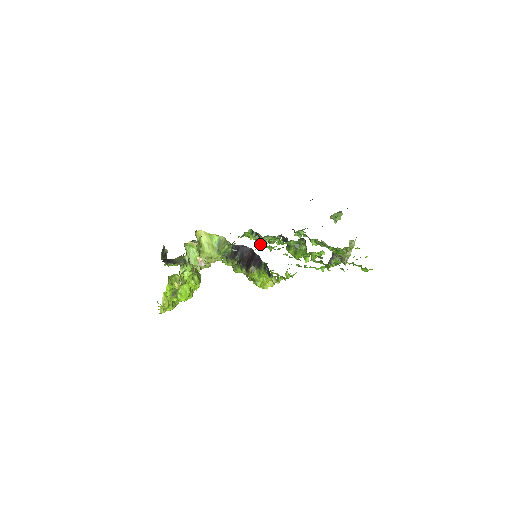
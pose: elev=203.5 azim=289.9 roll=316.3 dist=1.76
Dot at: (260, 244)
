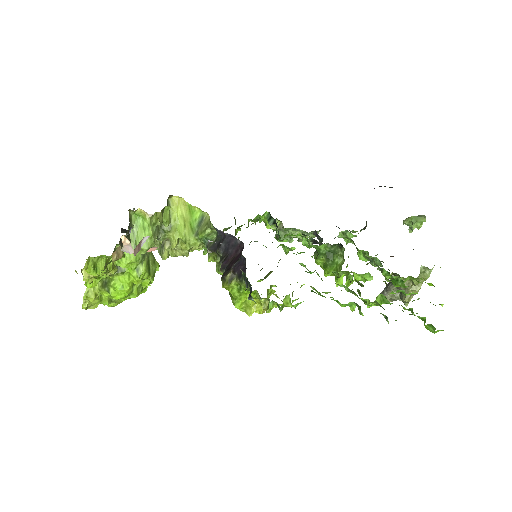
Dot at: occluded
